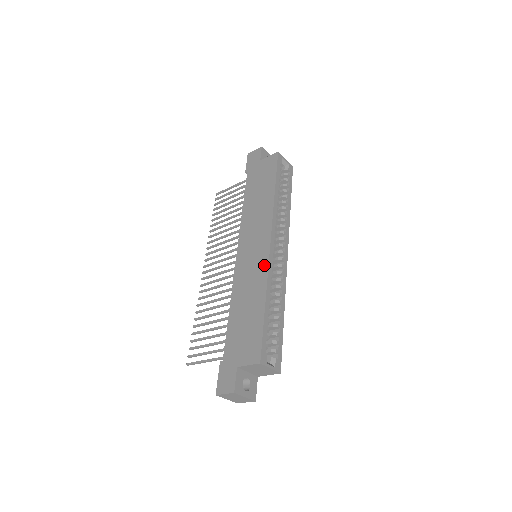
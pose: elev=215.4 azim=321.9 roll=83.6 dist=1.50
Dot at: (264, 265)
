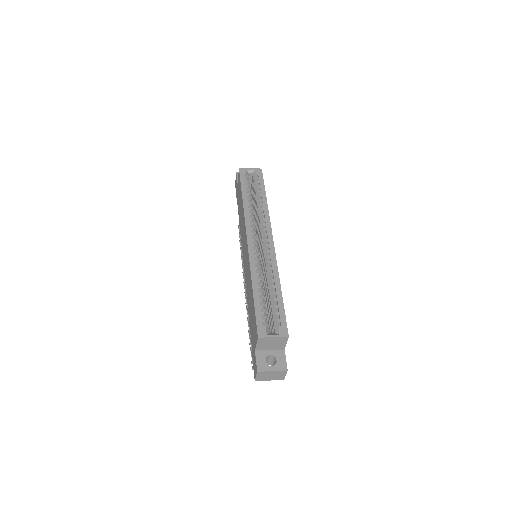
Dot at: (248, 260)
